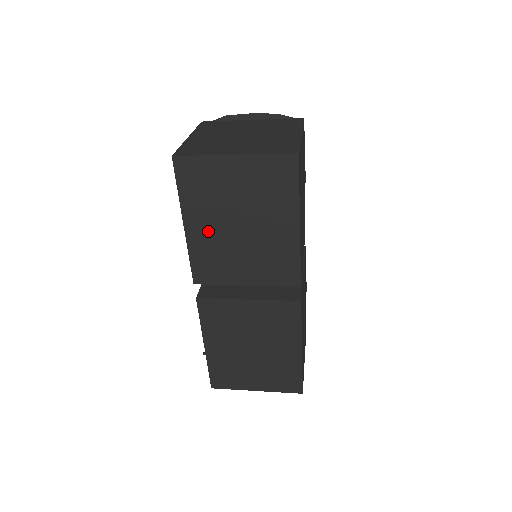
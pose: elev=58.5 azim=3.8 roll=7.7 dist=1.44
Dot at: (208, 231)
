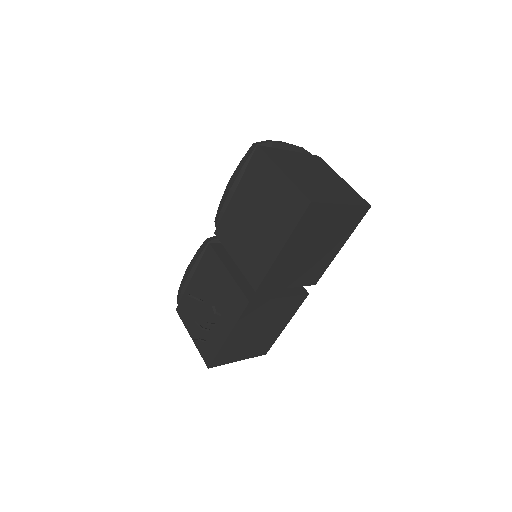
Dot at: (293, 253)
